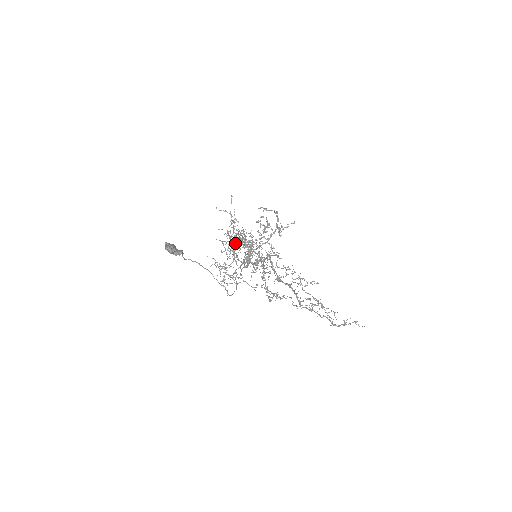
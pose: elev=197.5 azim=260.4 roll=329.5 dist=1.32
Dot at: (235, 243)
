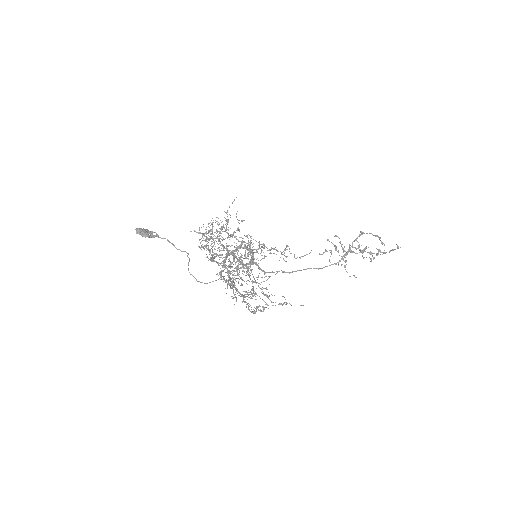
Dot at: (252, 247)
